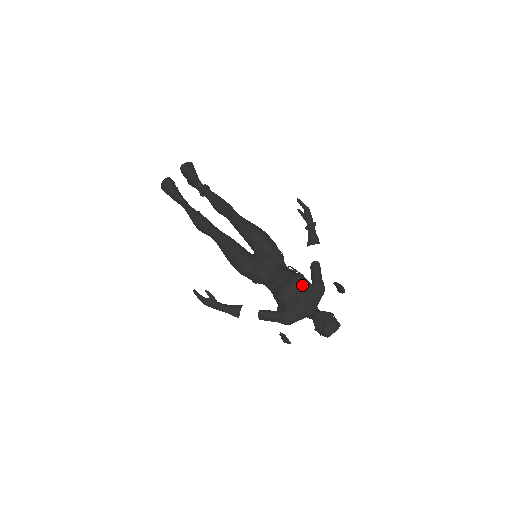
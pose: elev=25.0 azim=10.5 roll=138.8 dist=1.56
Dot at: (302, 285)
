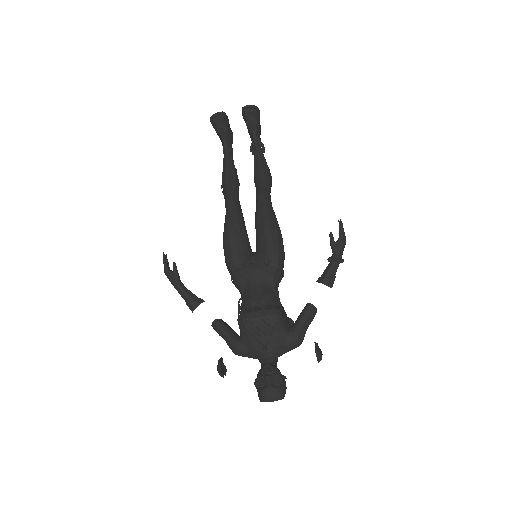
Dot at: (272, 324)
